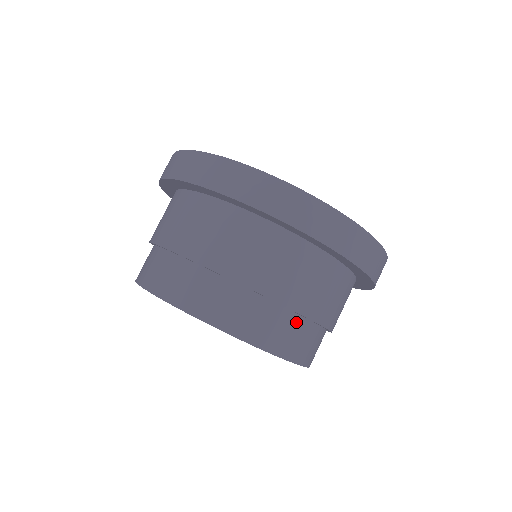
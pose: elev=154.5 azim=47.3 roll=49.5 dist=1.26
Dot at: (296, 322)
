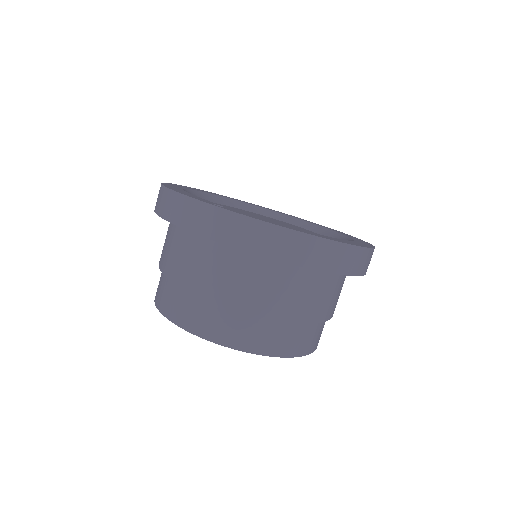
Dot at: (310, 327)
